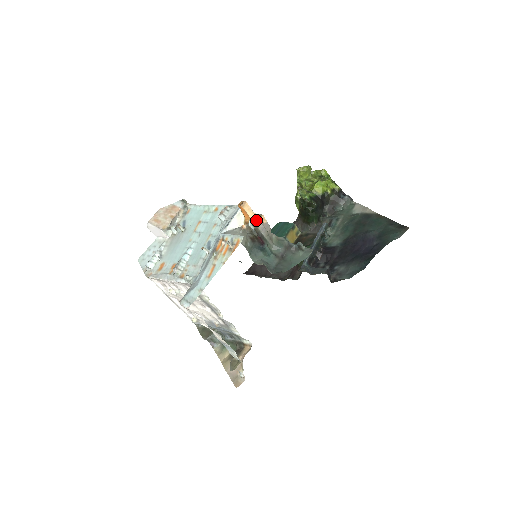
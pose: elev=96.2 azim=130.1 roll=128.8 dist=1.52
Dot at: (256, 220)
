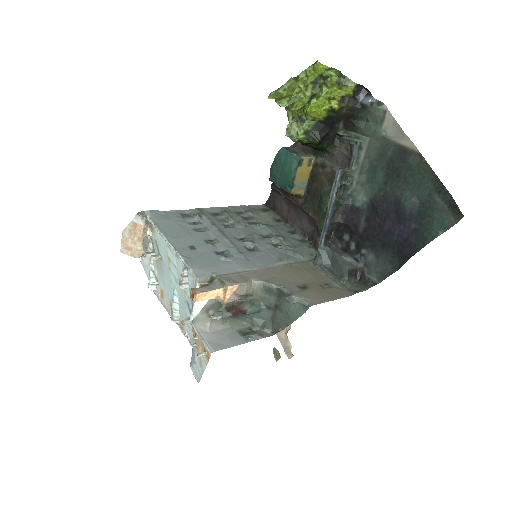
Dot at: (222, 297)
